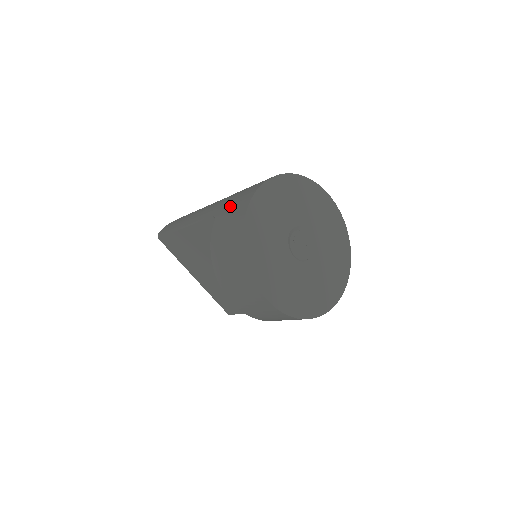
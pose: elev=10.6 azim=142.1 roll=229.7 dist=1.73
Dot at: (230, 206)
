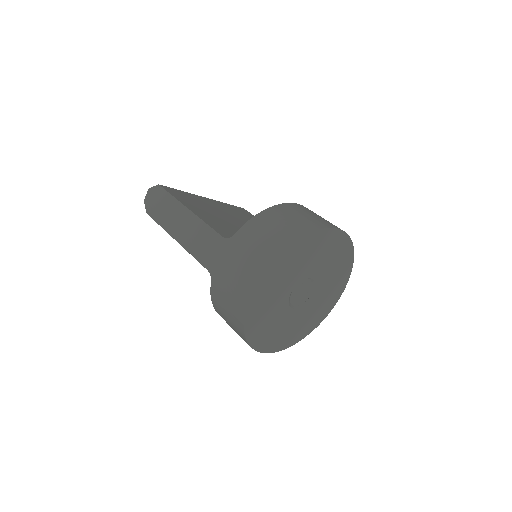
Dot at: (226, 282)
